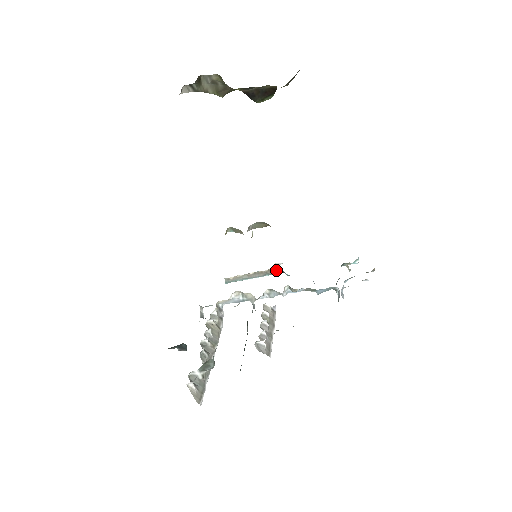
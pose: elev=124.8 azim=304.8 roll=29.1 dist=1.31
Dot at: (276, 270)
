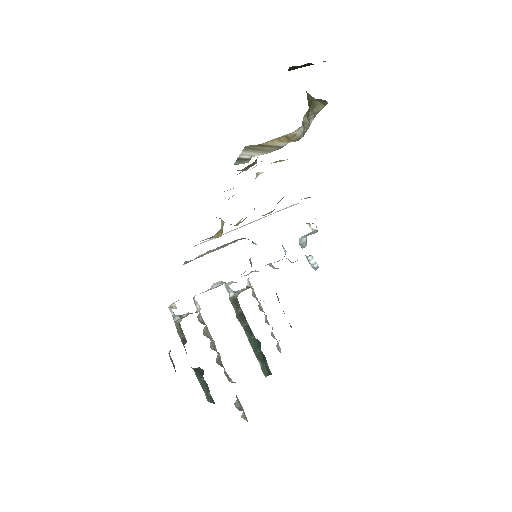
Dot at: (241, 239)
